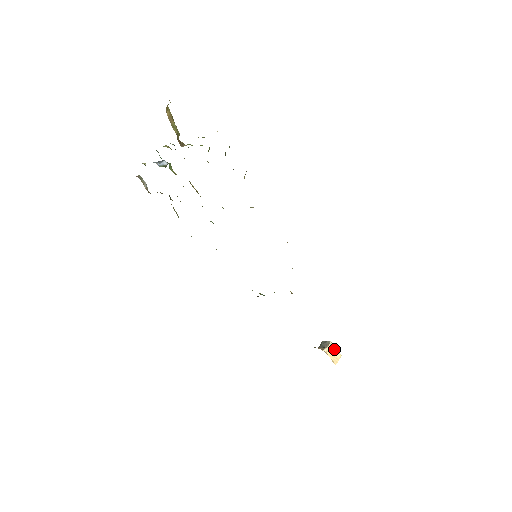
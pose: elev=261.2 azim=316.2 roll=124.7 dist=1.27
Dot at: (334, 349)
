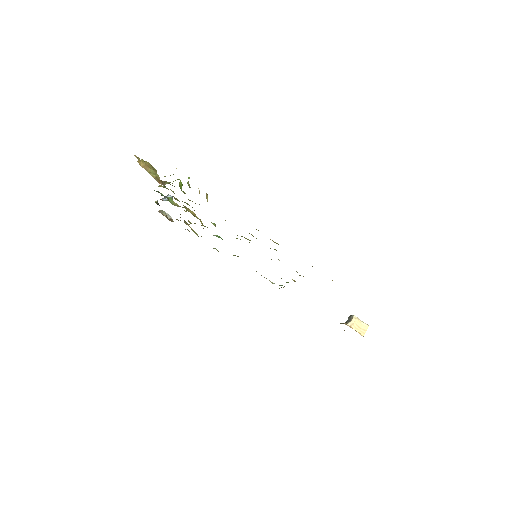
Dot at: (359, 321)
